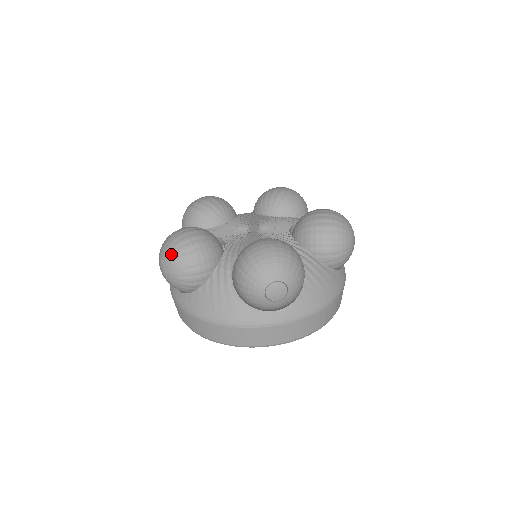
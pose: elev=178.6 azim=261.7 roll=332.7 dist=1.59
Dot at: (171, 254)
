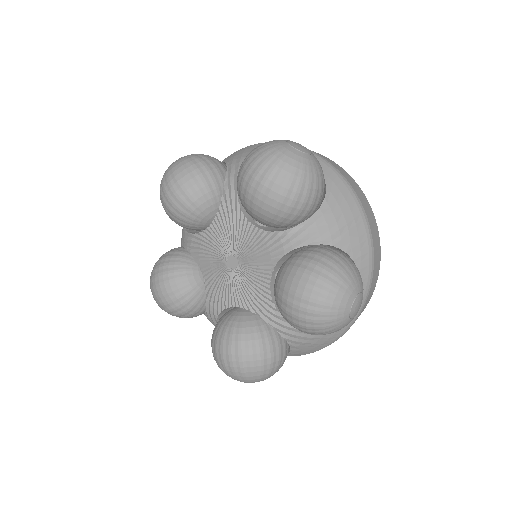
Dot at: occluded
